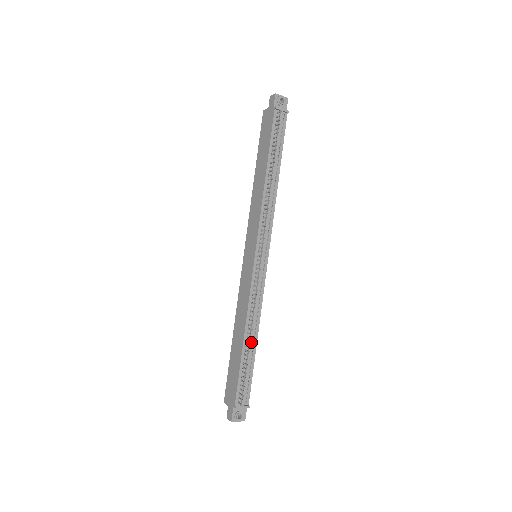
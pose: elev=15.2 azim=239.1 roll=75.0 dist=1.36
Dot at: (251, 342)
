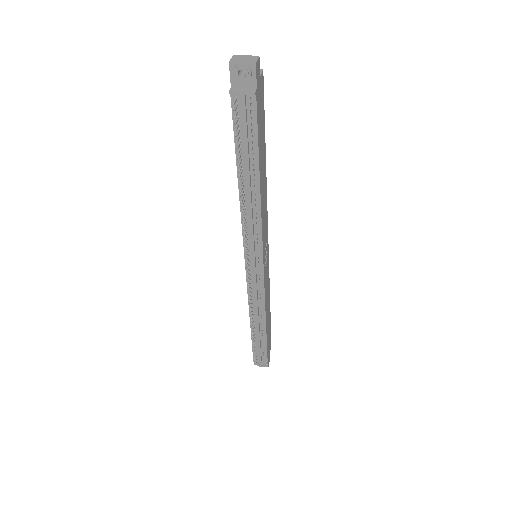
Dot at: (257, 327)
